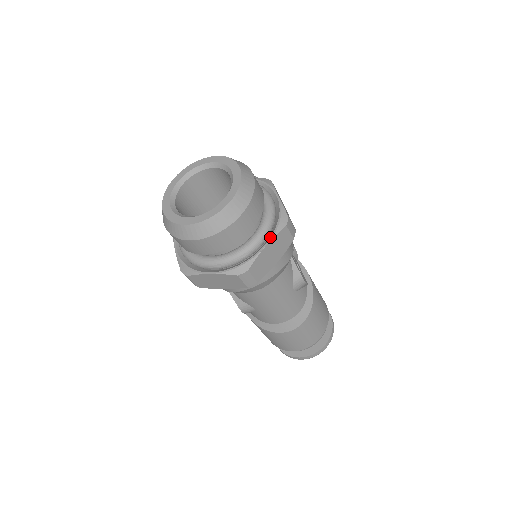
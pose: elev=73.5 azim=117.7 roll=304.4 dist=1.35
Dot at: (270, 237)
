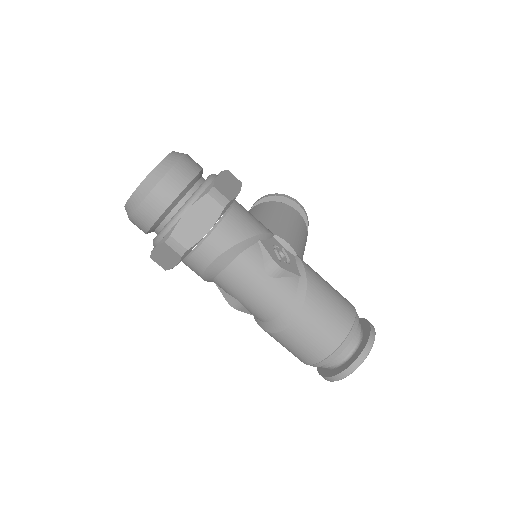
Dot at: (192, 205)
